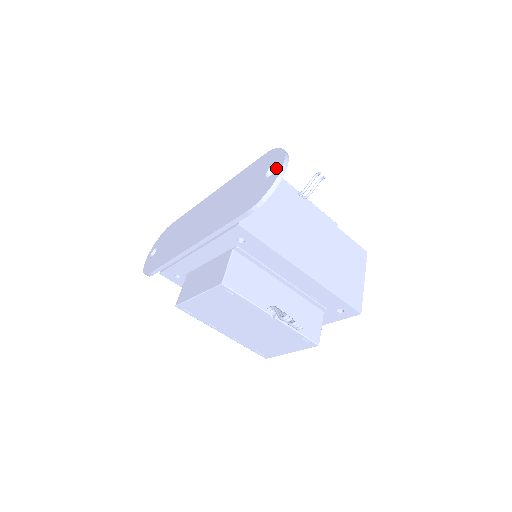
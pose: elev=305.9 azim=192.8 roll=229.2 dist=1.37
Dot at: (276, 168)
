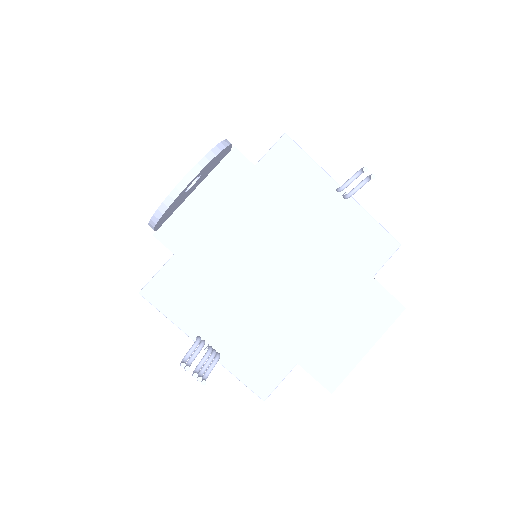
Dot at: occluded
